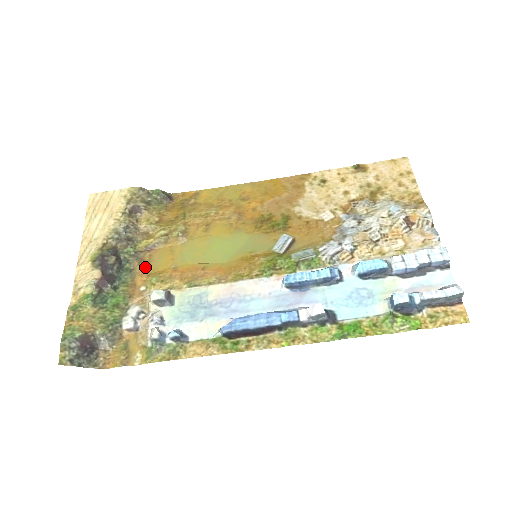
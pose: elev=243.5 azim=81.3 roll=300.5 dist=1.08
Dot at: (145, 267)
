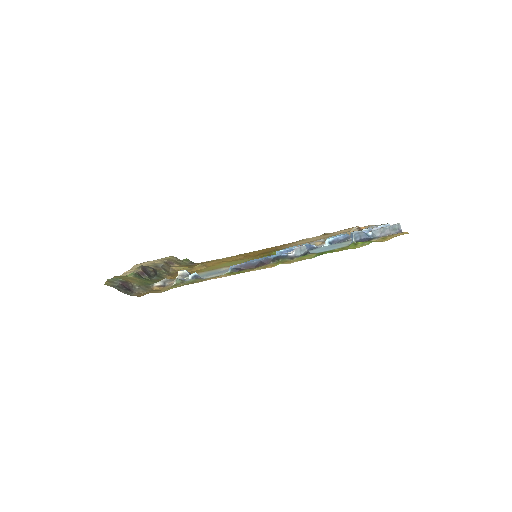
Dot at: (174, 276)
